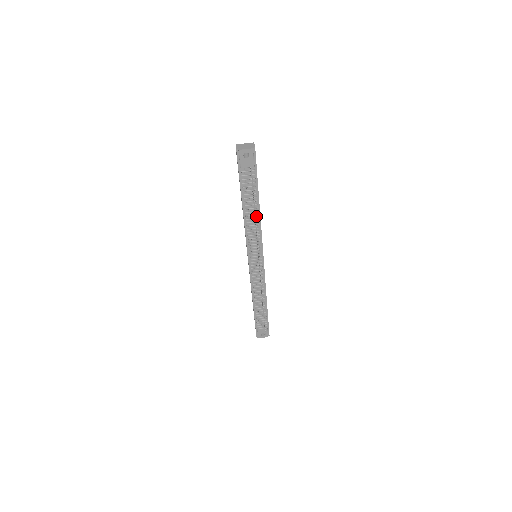
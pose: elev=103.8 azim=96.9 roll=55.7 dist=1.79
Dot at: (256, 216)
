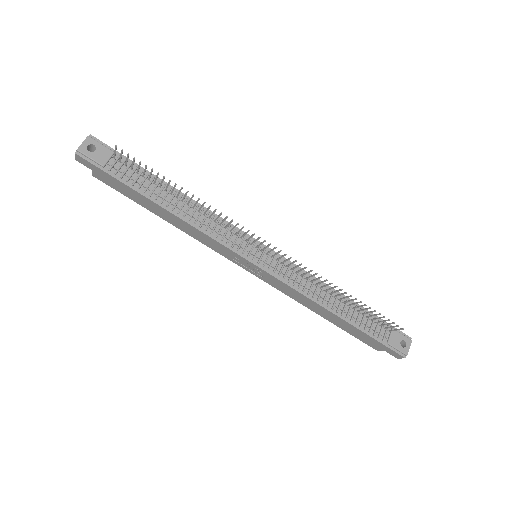
Dot at: (188, 203)
